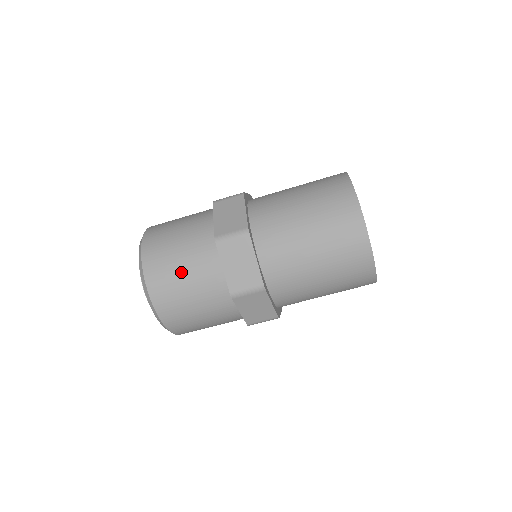
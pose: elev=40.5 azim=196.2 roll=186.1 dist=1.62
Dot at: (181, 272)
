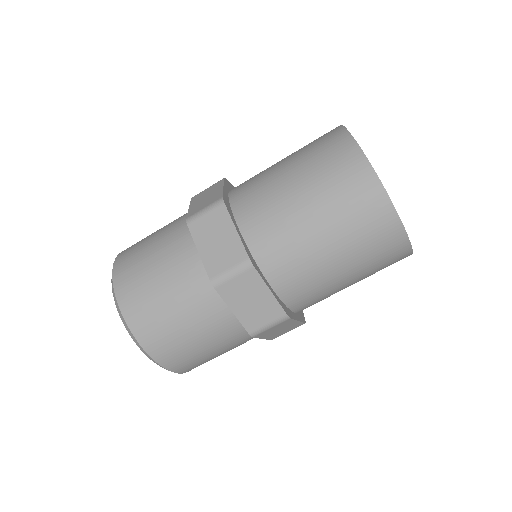
Dot at: (181, 326)
